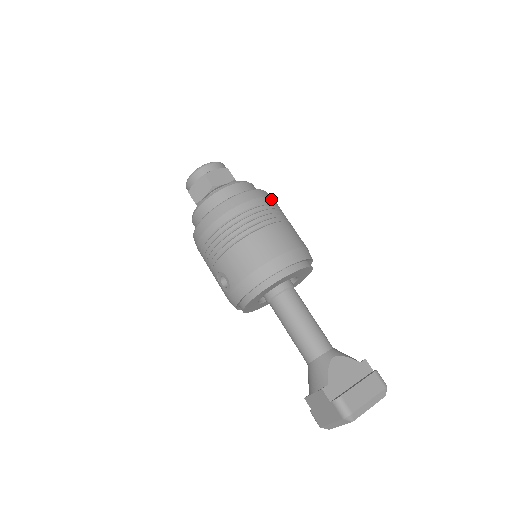
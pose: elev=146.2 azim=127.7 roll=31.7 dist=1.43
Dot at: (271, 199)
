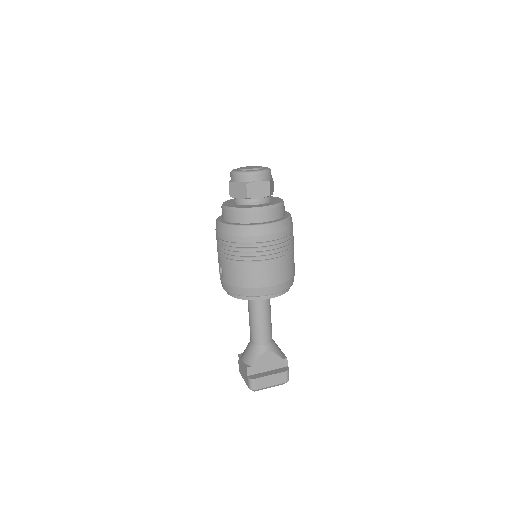
Dot at: (287, 232)
